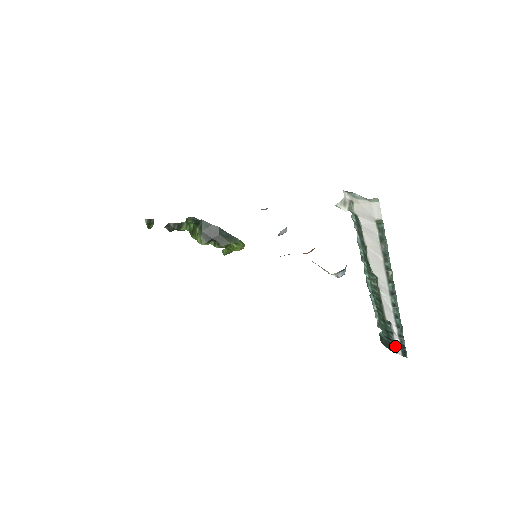
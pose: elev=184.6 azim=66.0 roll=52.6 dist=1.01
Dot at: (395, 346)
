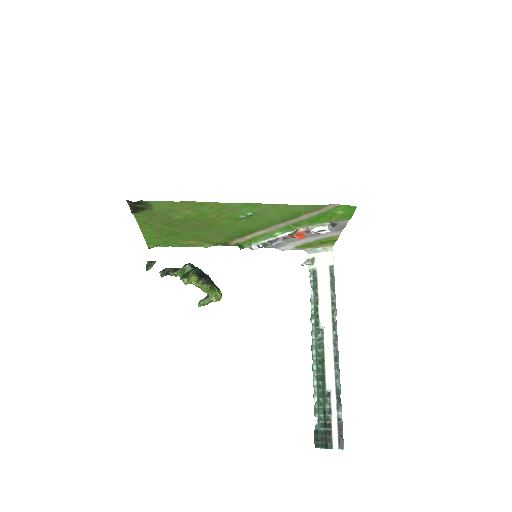
Dot at: (332, 433)
